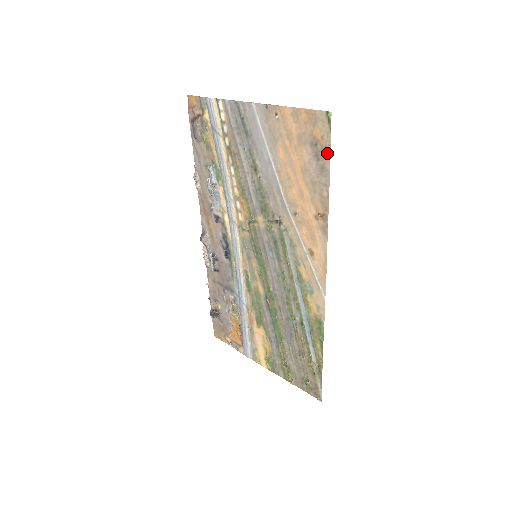
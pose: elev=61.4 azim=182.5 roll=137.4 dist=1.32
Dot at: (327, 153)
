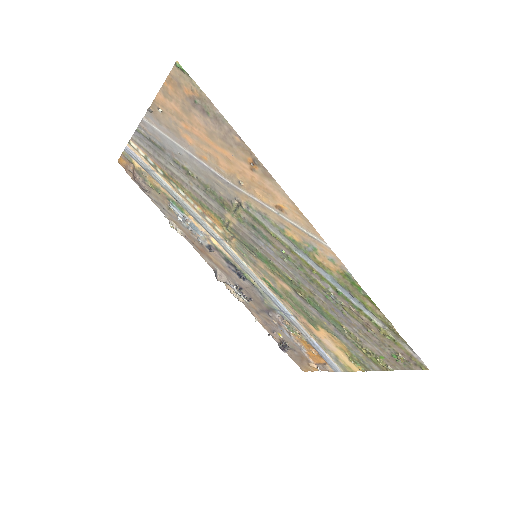
Dot at: (206, 100)
